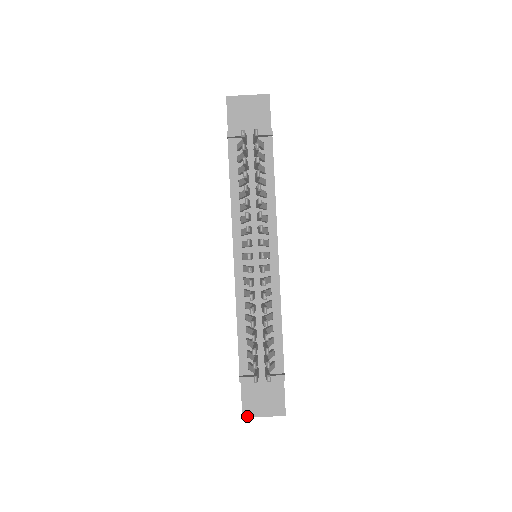
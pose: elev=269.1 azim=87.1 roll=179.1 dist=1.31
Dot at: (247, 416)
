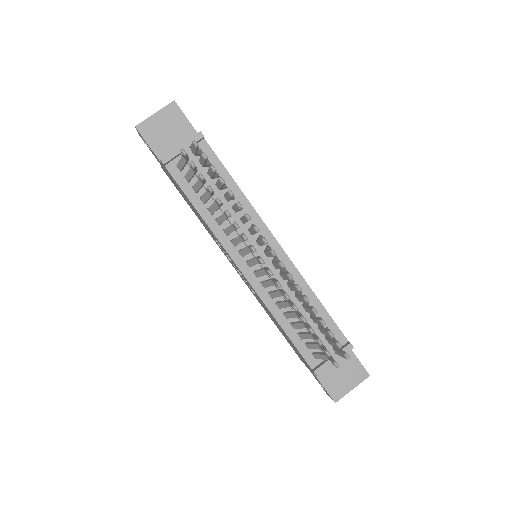
Dot at: (338, 399)
